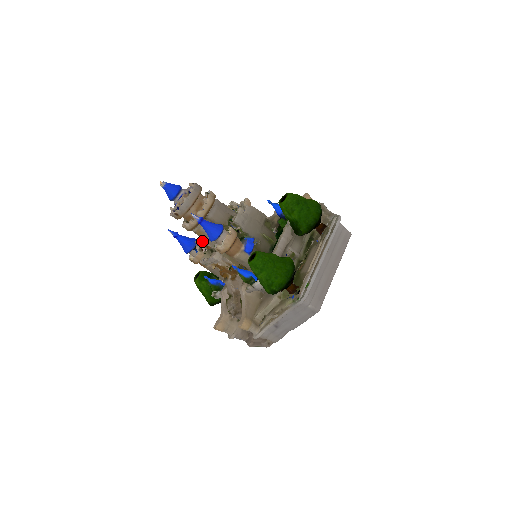
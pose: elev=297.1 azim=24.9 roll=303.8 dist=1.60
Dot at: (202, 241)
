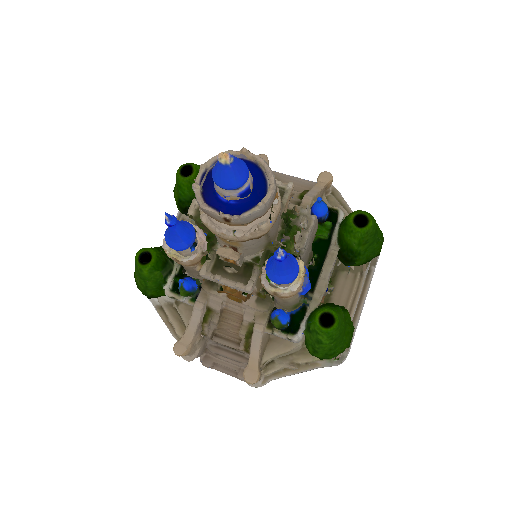
Dot at: (237, 260)
